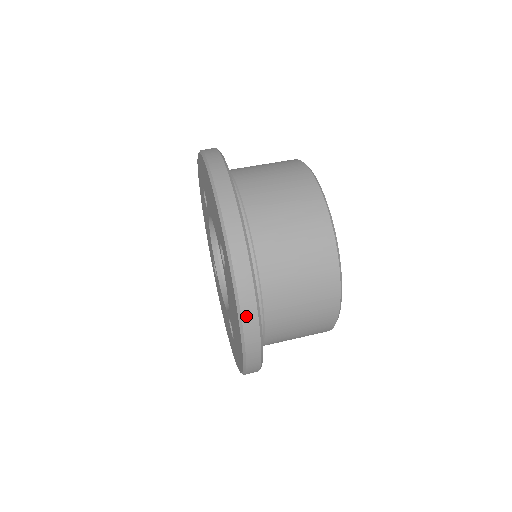
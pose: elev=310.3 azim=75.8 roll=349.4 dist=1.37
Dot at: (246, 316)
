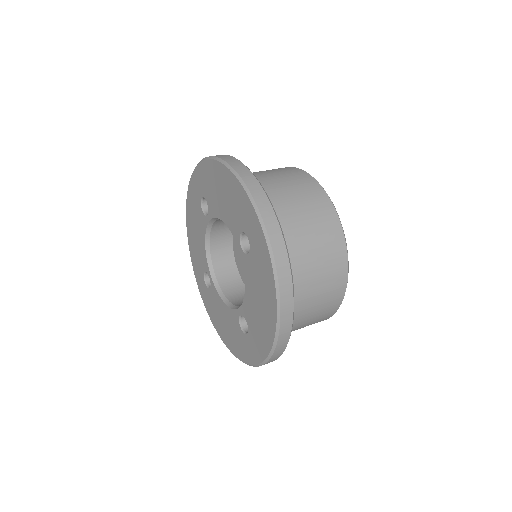
Dot at: (283, 288)
